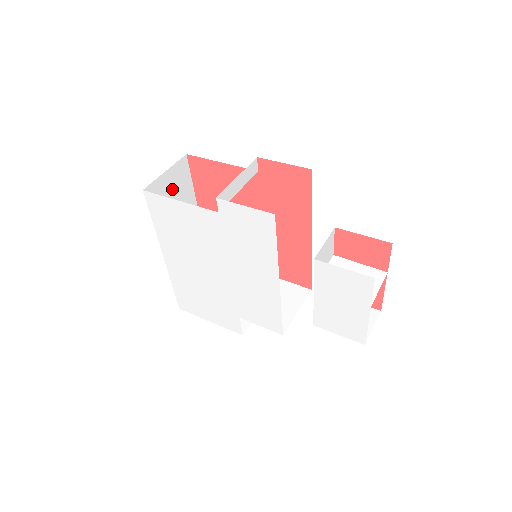
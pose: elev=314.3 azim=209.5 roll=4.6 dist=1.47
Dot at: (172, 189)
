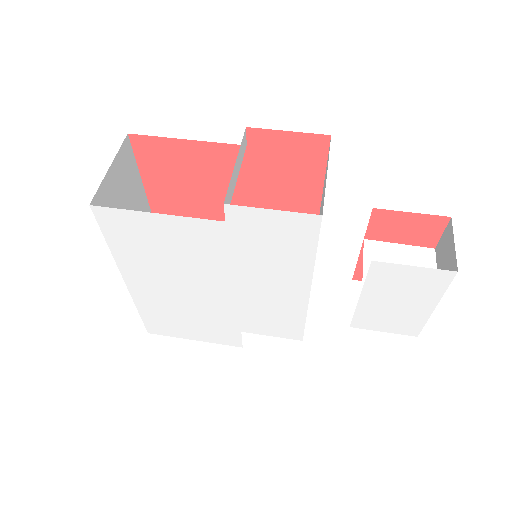
Dot at: (120, 189)
